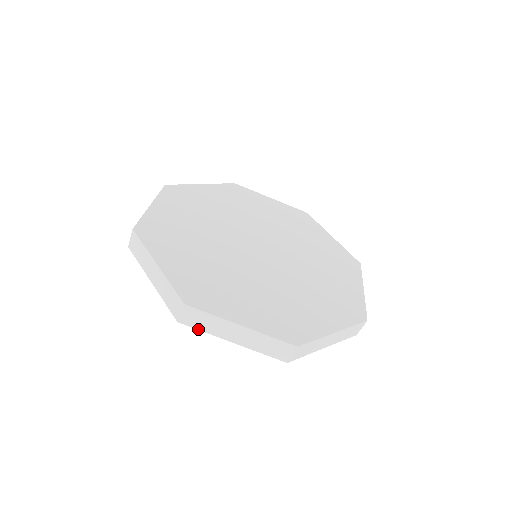
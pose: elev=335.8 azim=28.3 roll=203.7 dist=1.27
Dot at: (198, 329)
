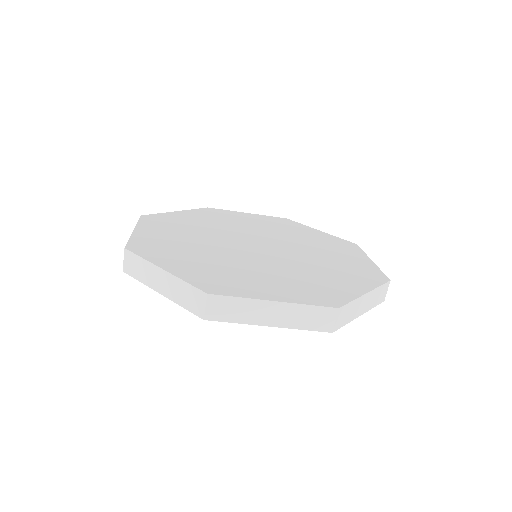
Dot at: (136, 278)
